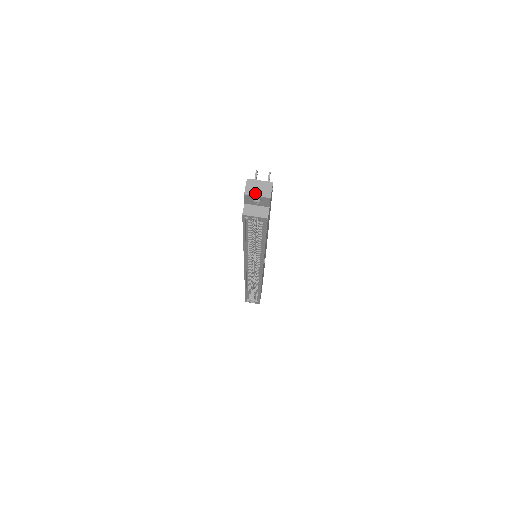
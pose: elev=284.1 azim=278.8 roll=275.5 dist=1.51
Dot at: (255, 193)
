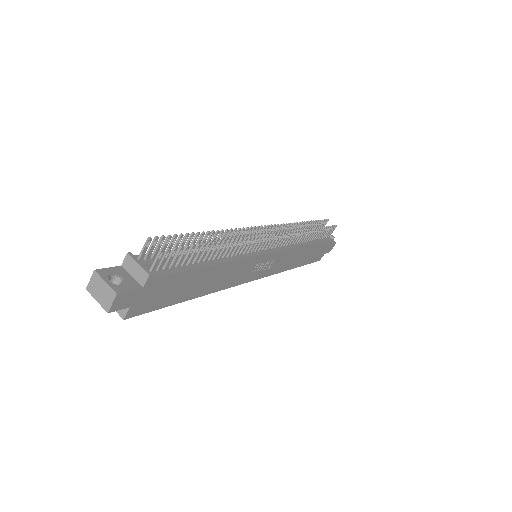
Dot at: (96, 295)
